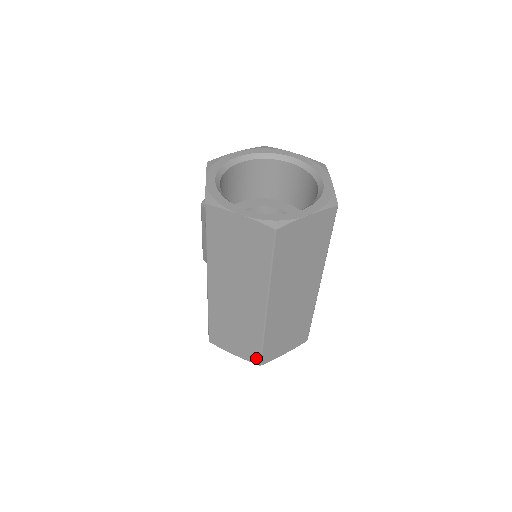
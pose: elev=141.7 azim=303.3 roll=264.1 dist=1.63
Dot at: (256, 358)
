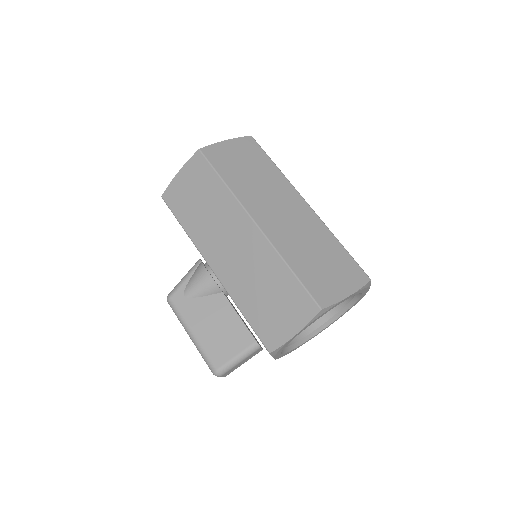
Dot at: (360, 273)
